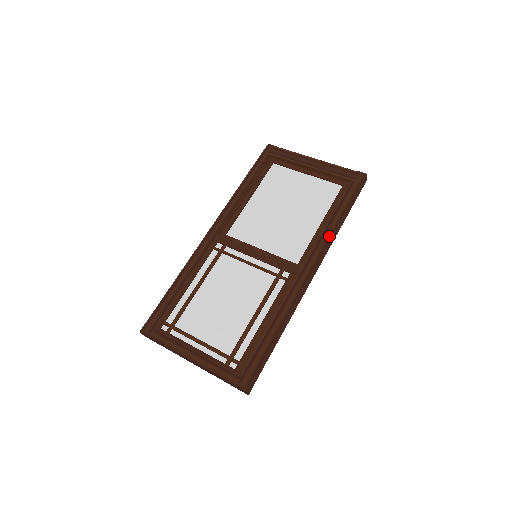
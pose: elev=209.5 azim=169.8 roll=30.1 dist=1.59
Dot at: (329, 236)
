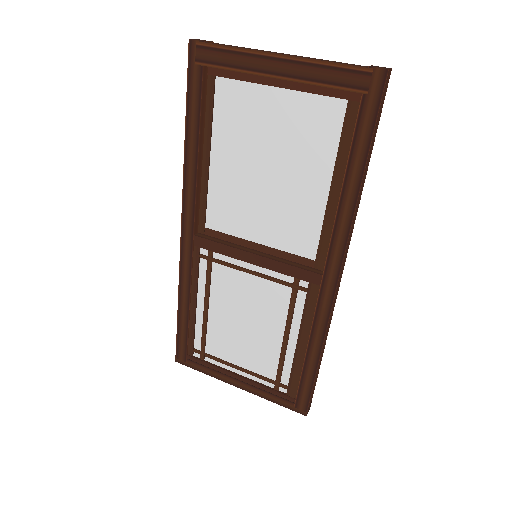
Dot at: (348, 218)
